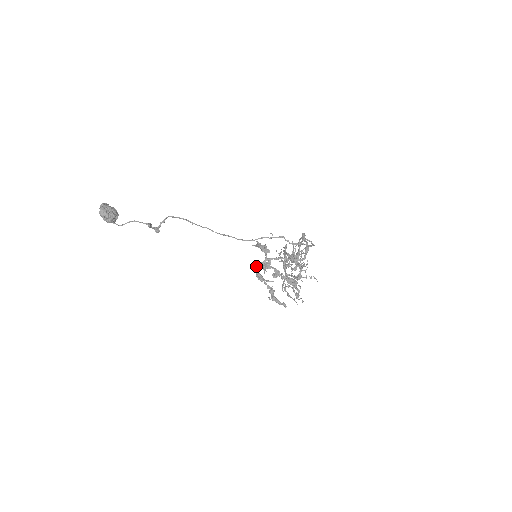
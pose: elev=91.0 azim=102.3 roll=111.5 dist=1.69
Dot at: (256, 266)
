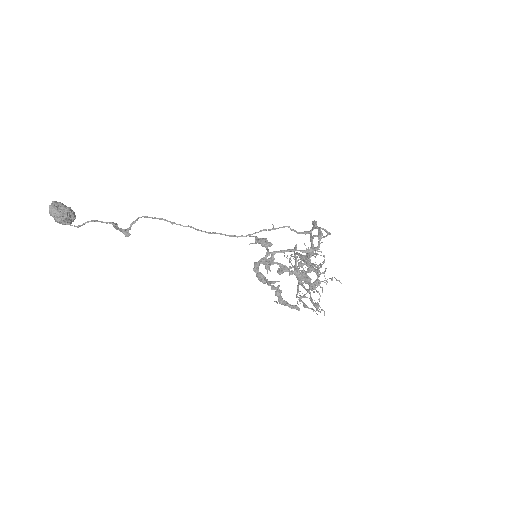
Dot at: (255, 264)
